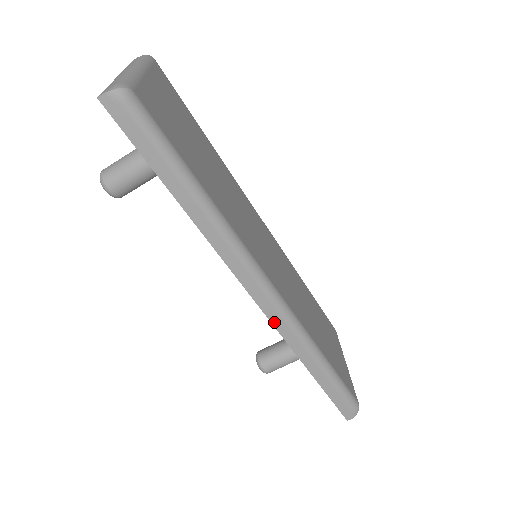
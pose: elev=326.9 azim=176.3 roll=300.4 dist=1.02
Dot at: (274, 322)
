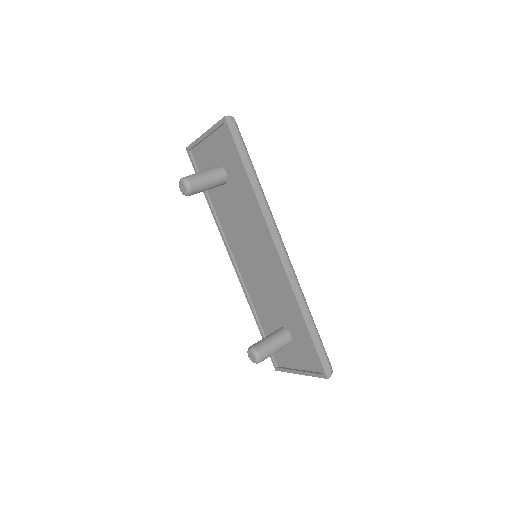
Dot at: (287, 271)
